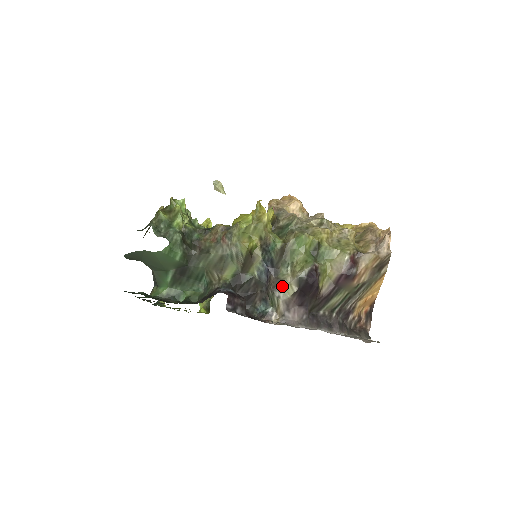
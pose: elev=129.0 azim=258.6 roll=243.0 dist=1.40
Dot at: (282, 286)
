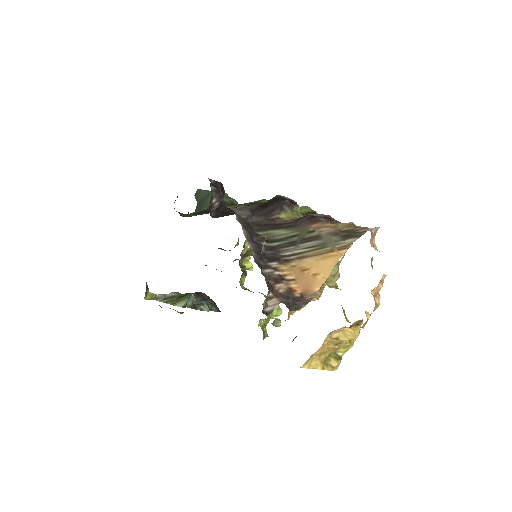
Dot at: occluded
